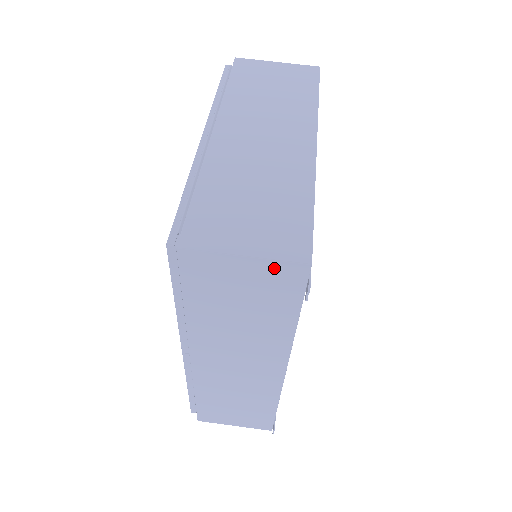
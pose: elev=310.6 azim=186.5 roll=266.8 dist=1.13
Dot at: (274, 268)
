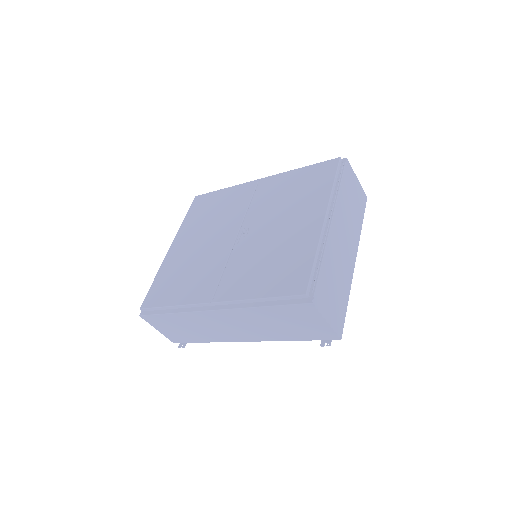
Dot at: (328, 331)
